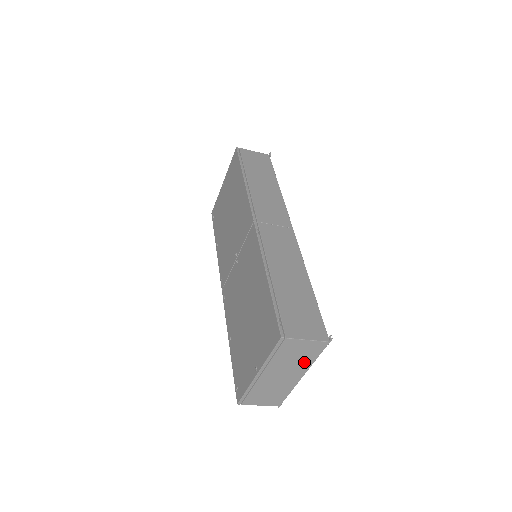
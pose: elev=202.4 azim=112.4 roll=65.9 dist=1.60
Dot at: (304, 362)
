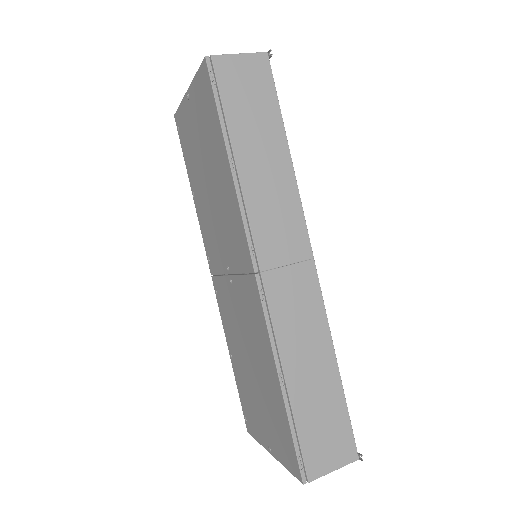
Dot at: occluded
